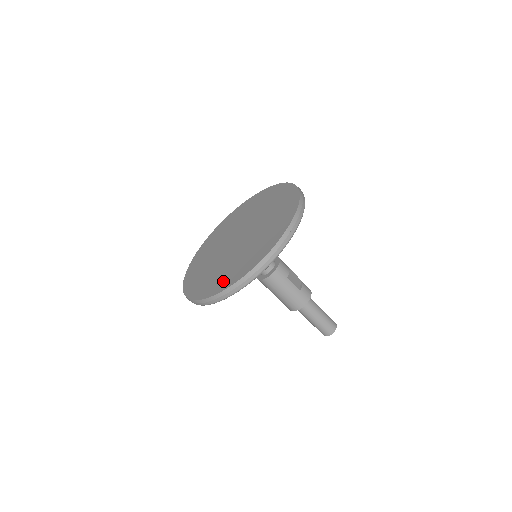
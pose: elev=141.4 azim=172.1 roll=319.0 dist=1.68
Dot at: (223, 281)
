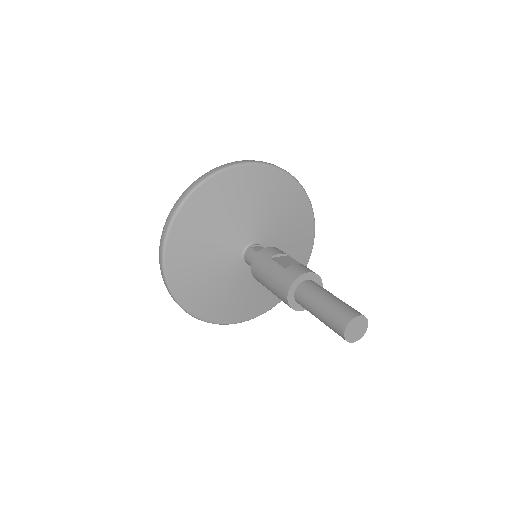
Dot at: occluded
